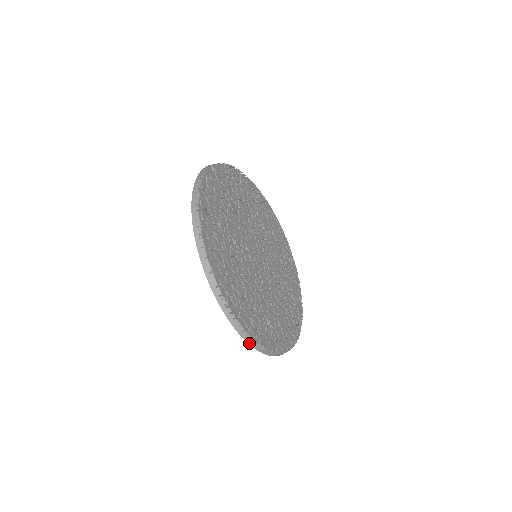
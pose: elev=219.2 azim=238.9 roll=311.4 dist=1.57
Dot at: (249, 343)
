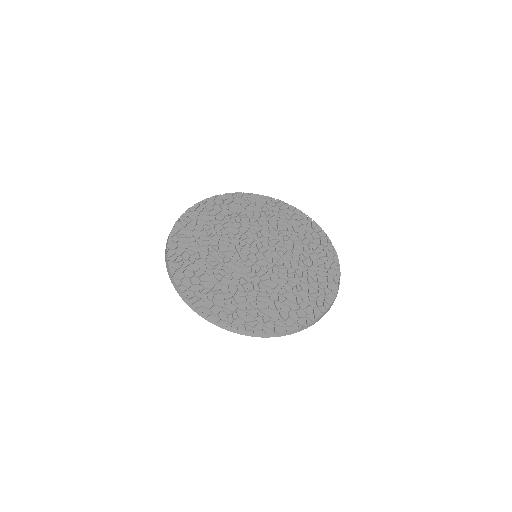
Dot at: (221, 327)
